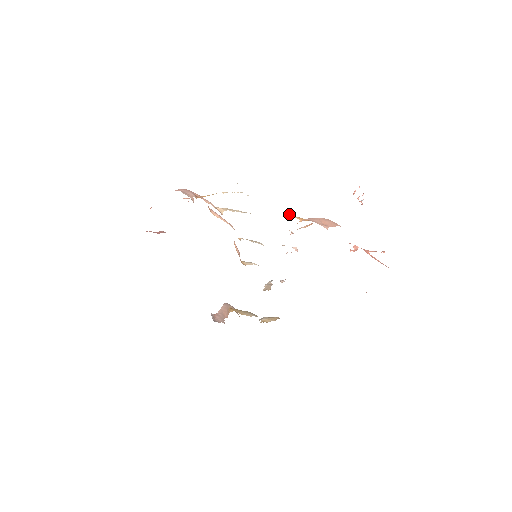
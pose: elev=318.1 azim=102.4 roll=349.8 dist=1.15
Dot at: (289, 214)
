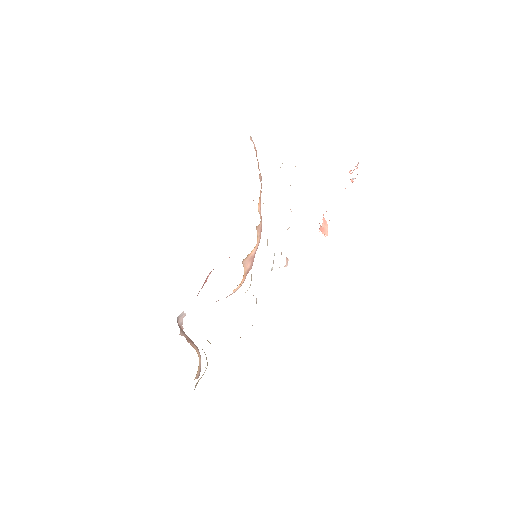
Dot at: occluded
